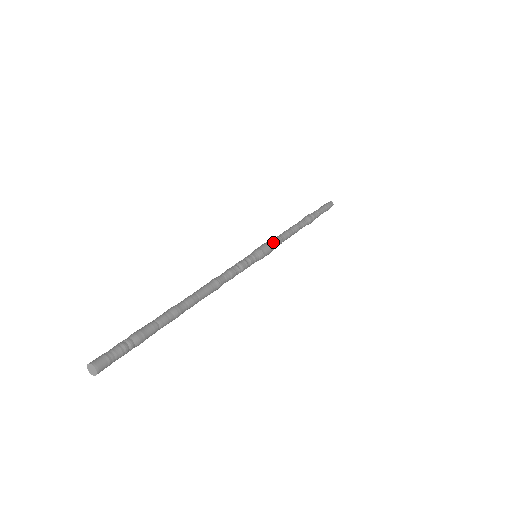
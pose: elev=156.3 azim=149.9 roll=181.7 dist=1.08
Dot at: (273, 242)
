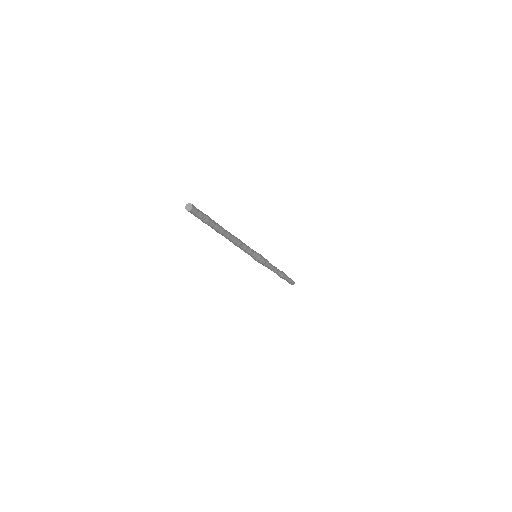
Dot at: occluded
